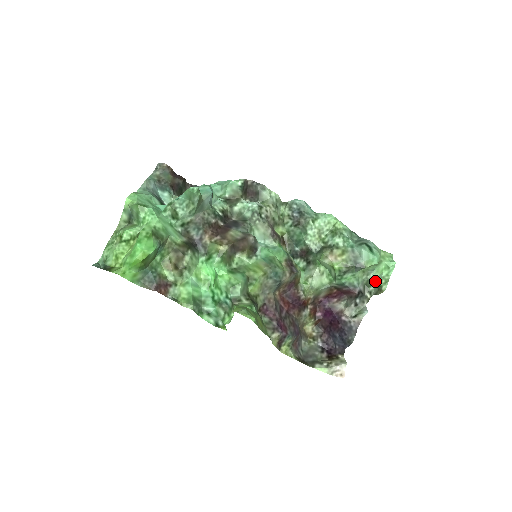
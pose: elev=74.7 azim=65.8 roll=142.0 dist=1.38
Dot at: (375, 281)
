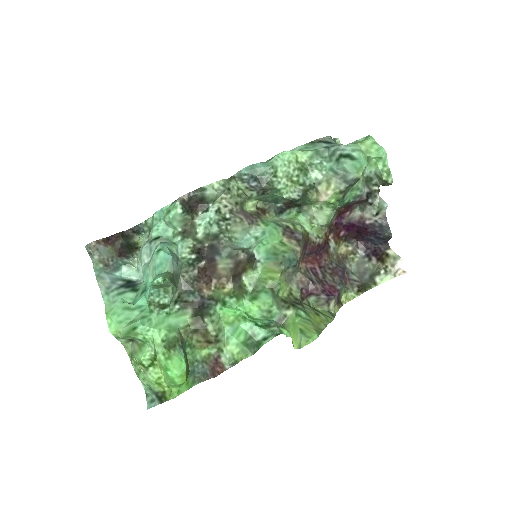
Dot at: (374, 175)
